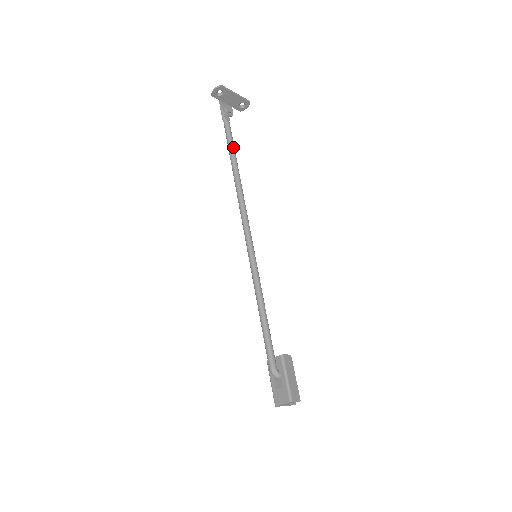
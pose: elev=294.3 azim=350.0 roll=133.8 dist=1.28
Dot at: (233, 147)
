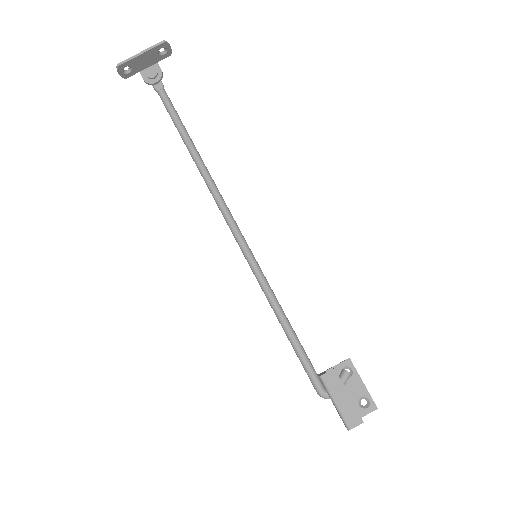
Dot at: (178, 124)
